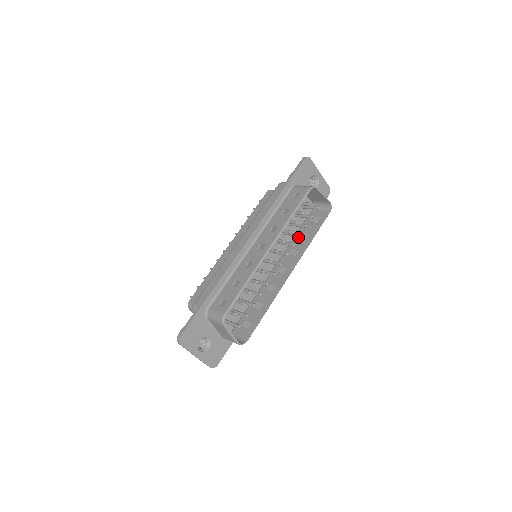
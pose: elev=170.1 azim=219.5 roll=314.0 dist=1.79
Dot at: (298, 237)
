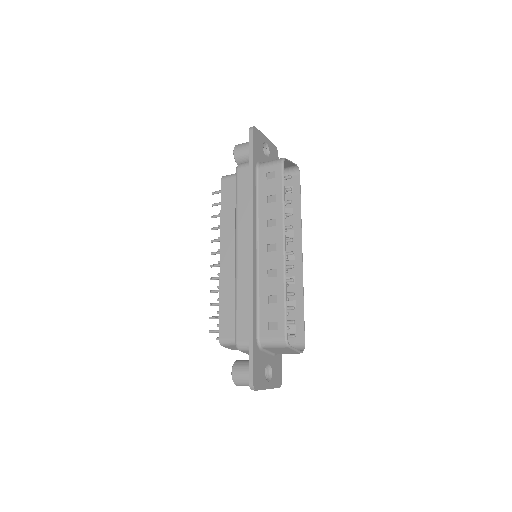
Dot at: occluded
